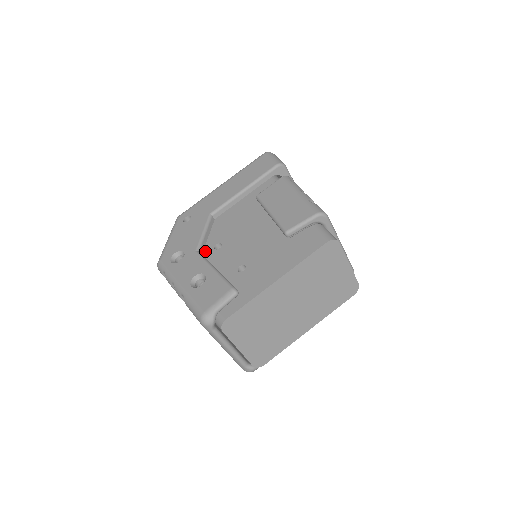
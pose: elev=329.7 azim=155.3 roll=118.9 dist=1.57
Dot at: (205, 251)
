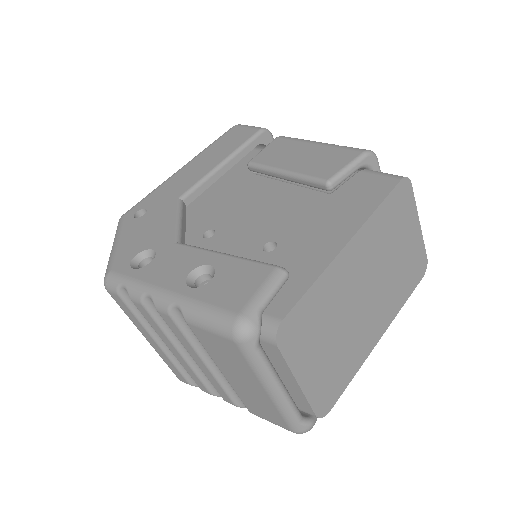
Dot at: occluded
